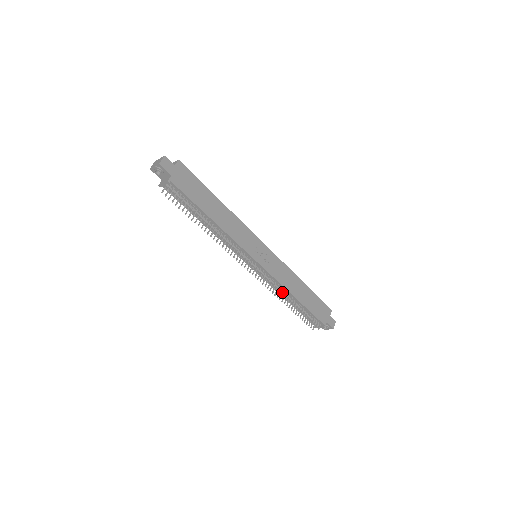
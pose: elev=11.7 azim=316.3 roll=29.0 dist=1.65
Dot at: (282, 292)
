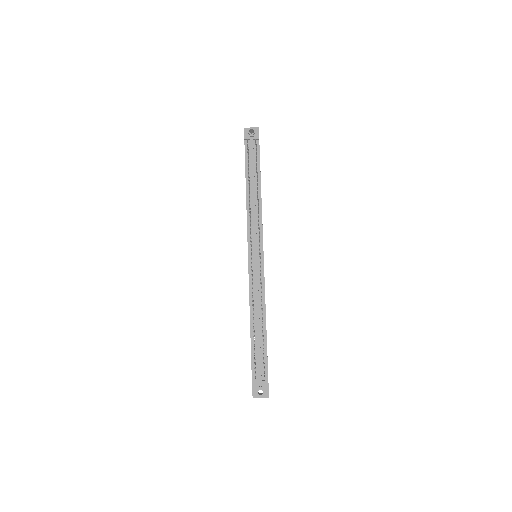
Dot at: (259, 304)
